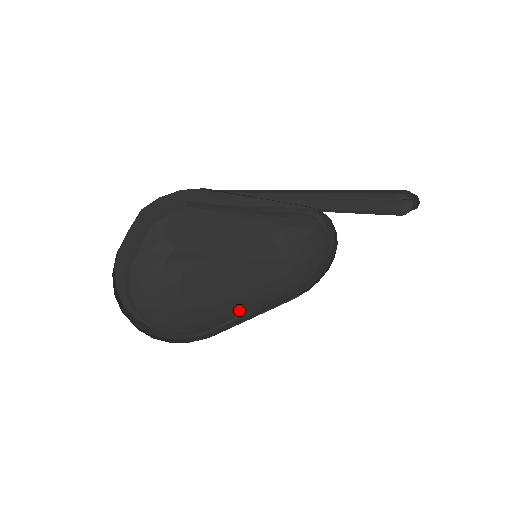
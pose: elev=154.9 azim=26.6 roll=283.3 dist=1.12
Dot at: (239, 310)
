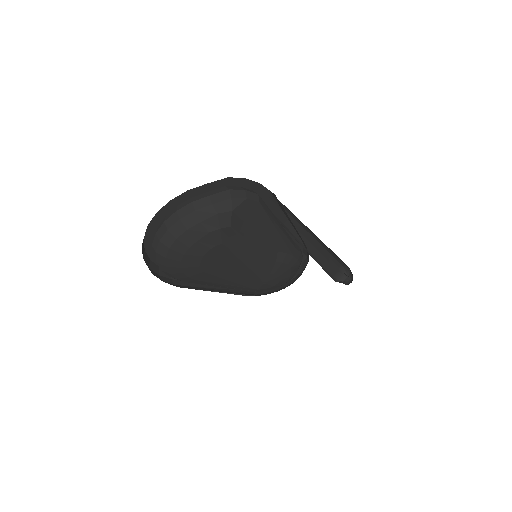
Dot at: (216, 284)
